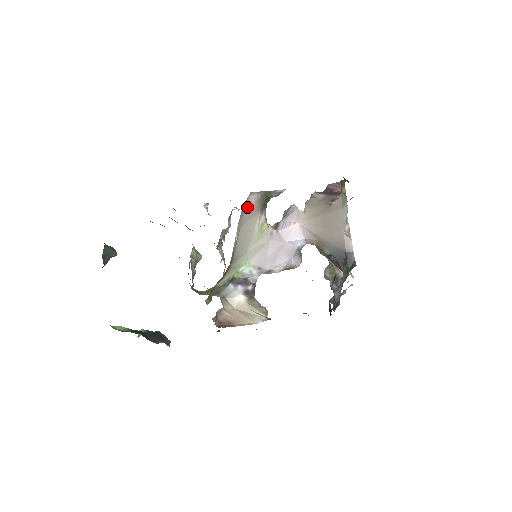
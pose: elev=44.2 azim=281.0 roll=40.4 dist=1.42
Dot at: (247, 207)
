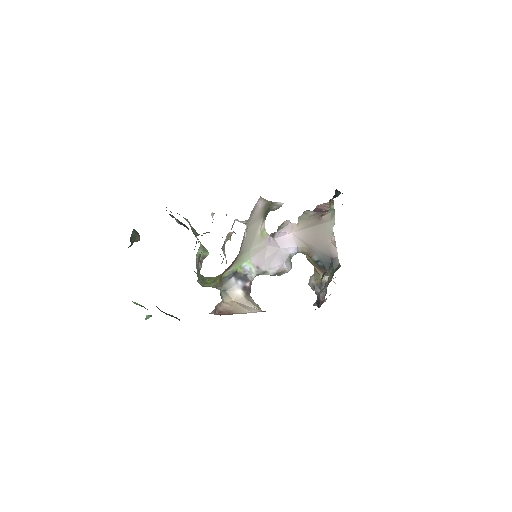
Dot at: (255, 210)
